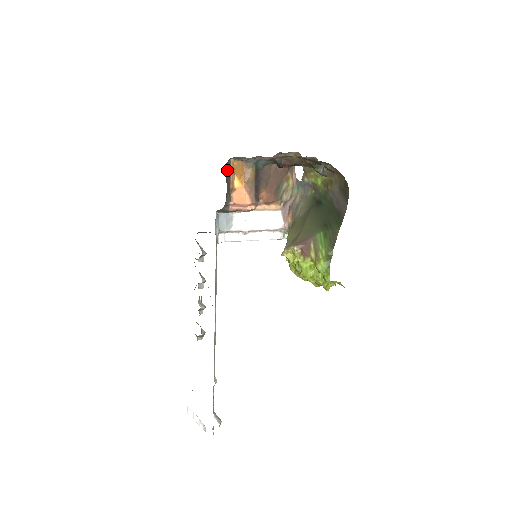
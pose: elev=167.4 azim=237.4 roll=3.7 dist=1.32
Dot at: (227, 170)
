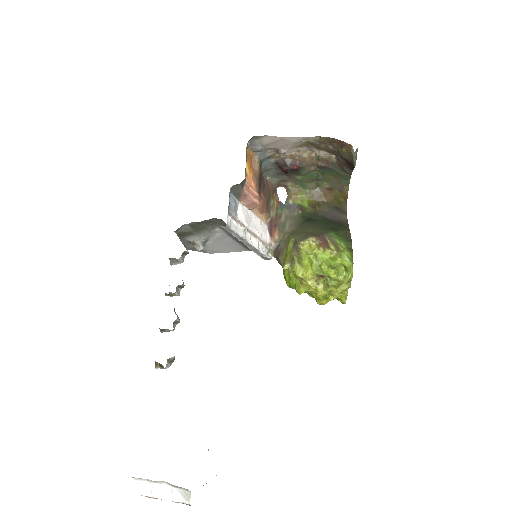
Dot at: occluded
